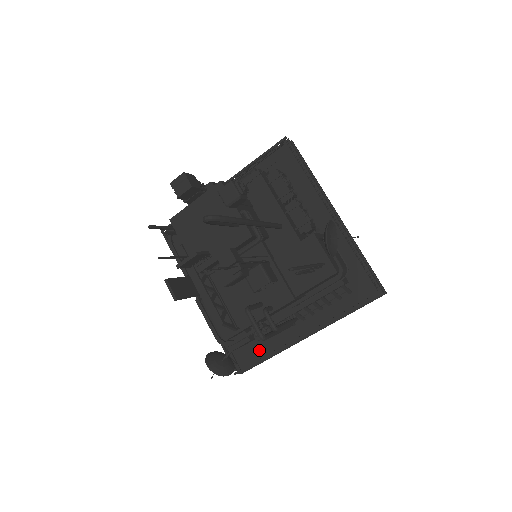
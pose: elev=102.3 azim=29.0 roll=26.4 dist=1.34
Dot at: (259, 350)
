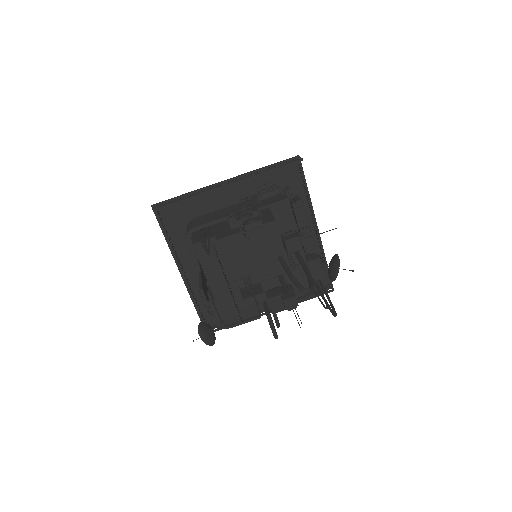
Dot at: occluded
